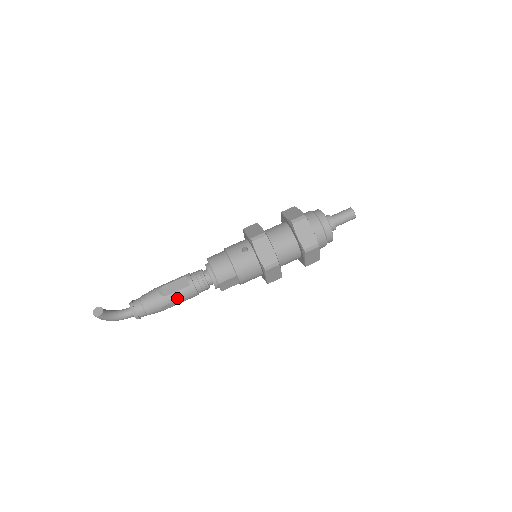
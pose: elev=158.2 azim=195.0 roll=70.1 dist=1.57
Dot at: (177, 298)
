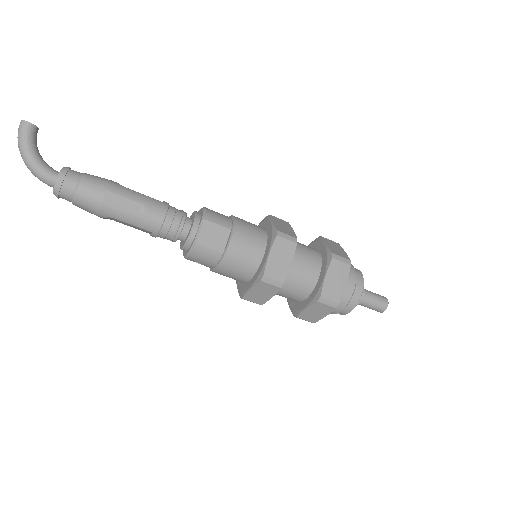
Dot at: (136, 198)
